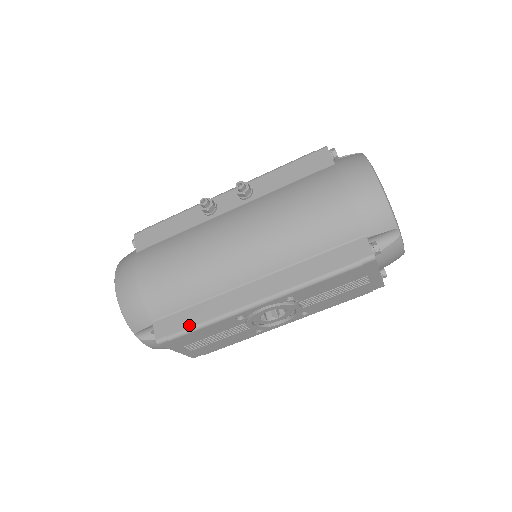
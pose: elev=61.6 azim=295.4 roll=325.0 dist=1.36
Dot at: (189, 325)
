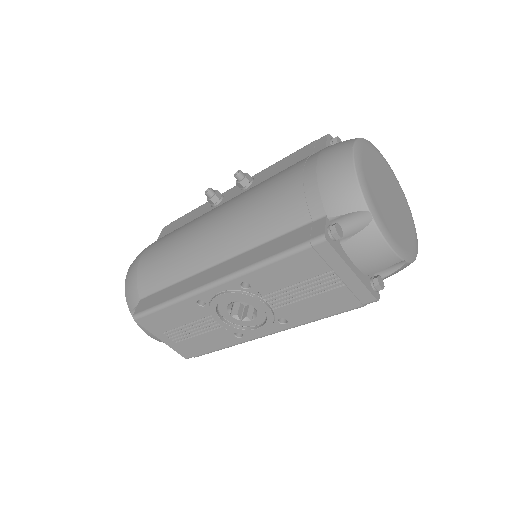
Dot at: (158, 303)
